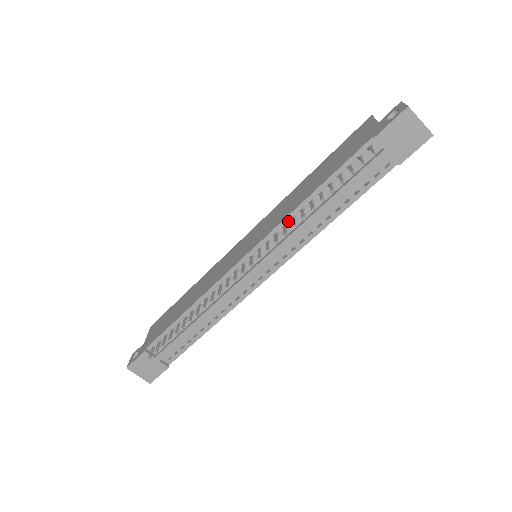
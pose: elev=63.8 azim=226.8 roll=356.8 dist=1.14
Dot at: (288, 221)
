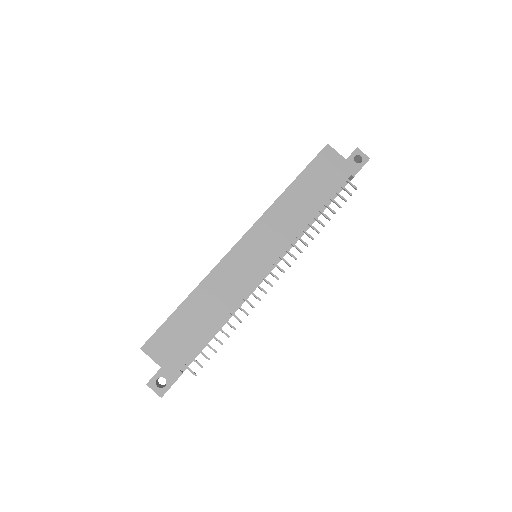
Dot at: occluded
